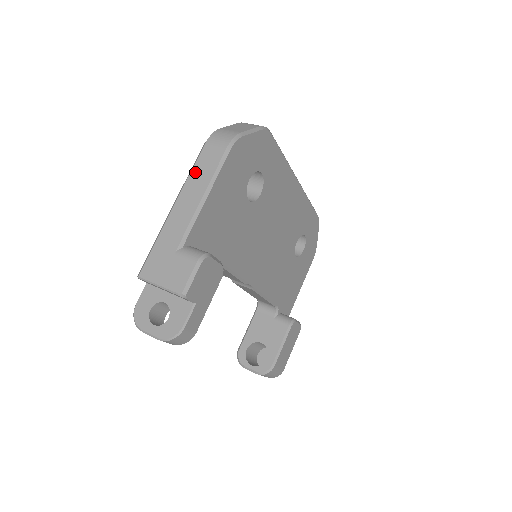
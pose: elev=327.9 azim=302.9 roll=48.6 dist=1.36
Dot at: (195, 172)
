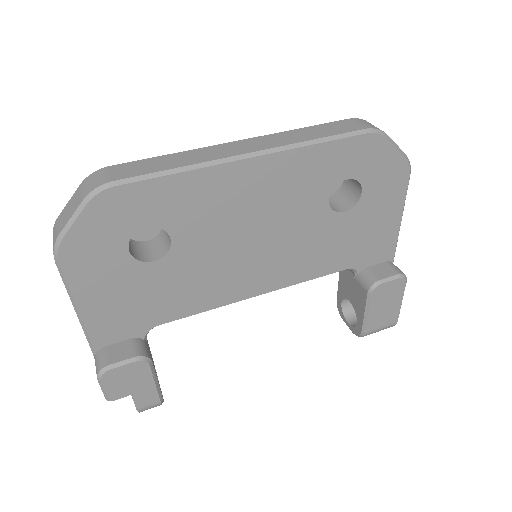
Dot at: occluded
